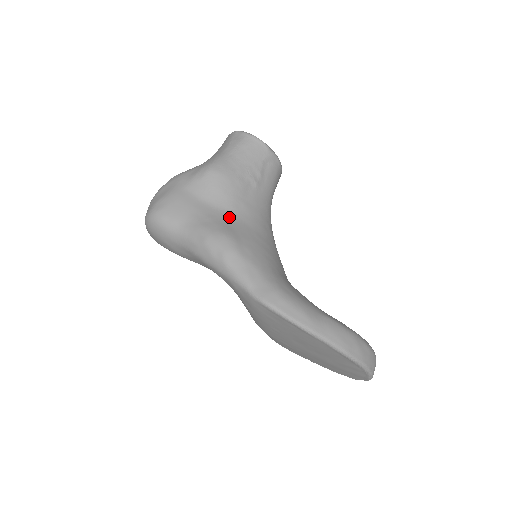
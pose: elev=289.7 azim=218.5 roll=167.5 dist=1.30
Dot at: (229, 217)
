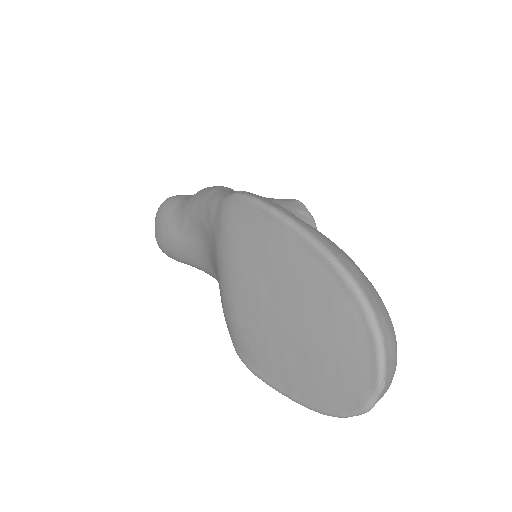
Dot at: occluded
